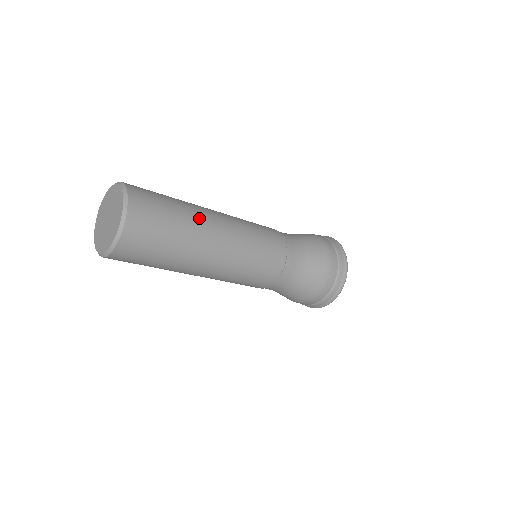
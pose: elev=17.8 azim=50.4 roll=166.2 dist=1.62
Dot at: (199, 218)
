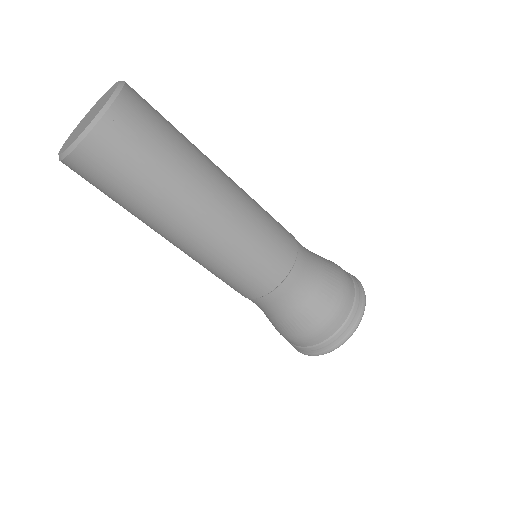
Dot at: (200, 167)
